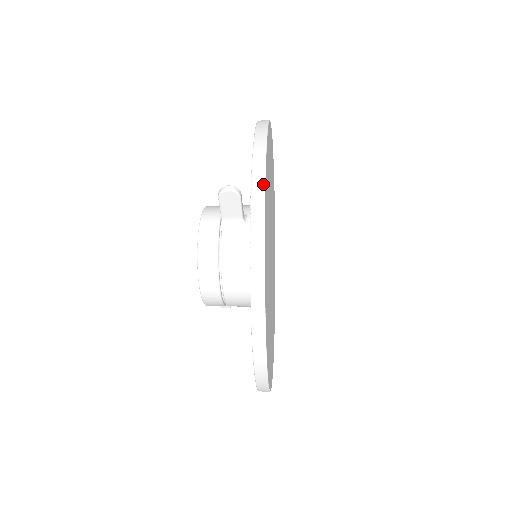
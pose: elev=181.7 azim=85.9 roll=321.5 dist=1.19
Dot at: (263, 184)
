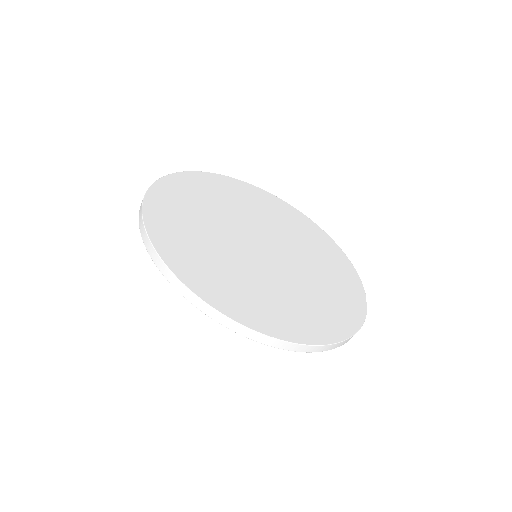
Dot at: (142, 201)
